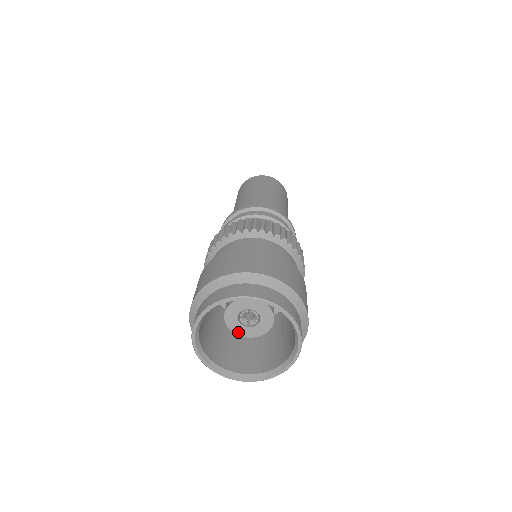
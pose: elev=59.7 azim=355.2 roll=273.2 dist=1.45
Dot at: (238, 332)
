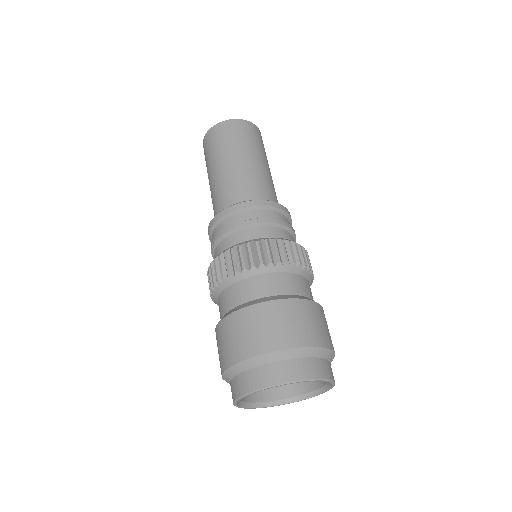
Dot at: occluded
